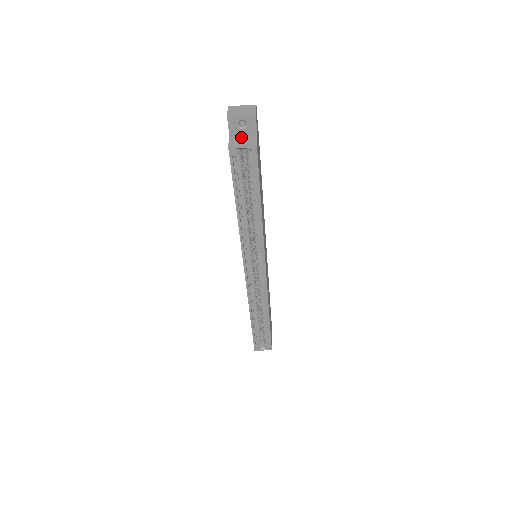
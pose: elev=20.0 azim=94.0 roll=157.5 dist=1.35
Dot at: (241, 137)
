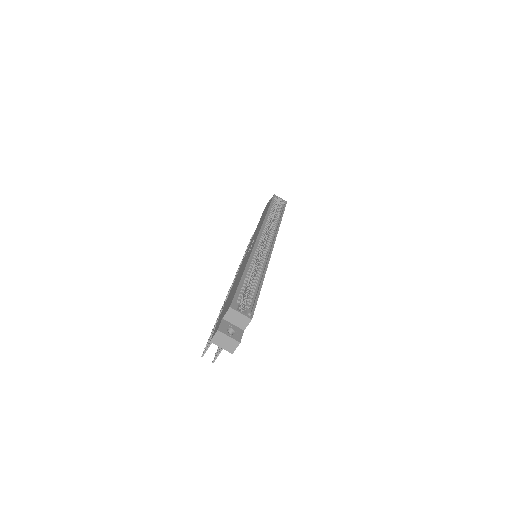
Dot at: occluded
